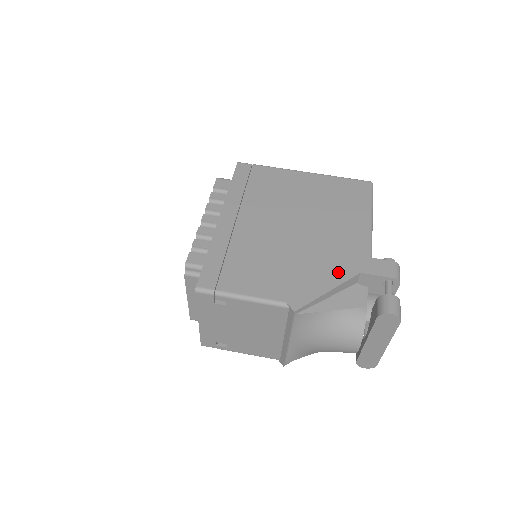
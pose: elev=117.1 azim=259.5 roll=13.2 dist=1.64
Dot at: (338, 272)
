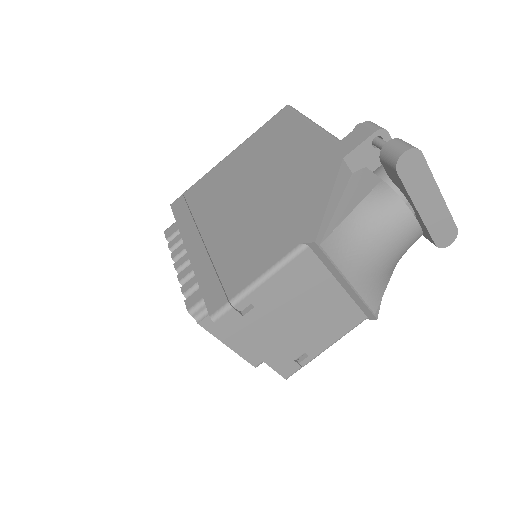
Dot at: (323, 178)
